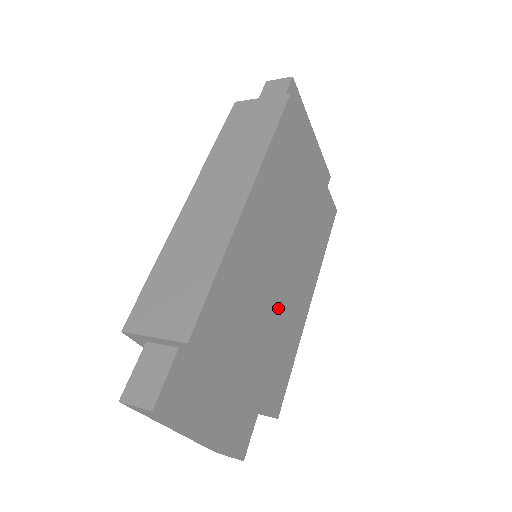
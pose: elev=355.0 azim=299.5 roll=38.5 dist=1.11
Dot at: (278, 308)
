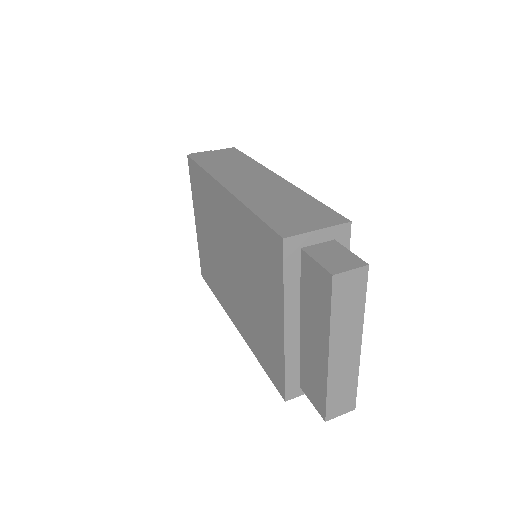
Dot at: occluded
